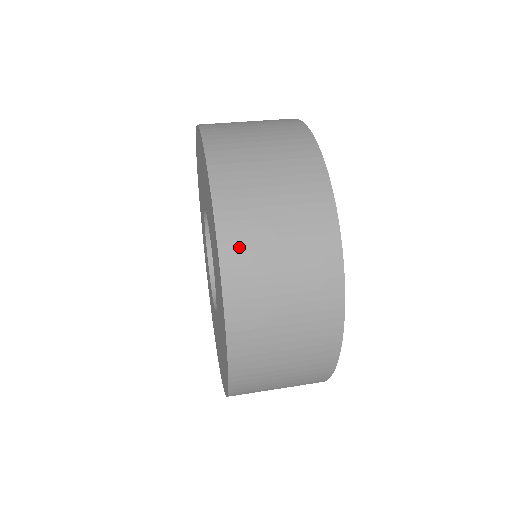
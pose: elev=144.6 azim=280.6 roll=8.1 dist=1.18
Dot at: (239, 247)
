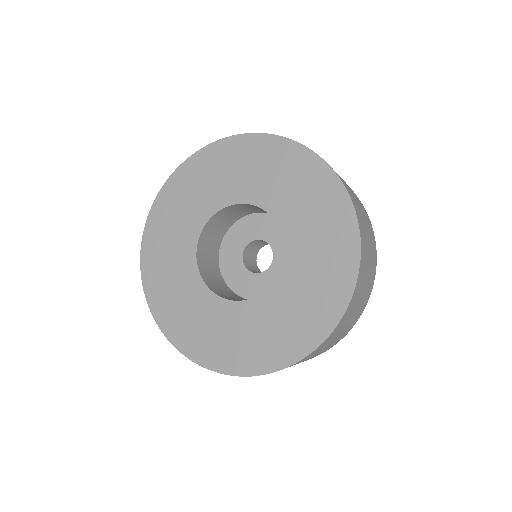
Dot at: occluded
